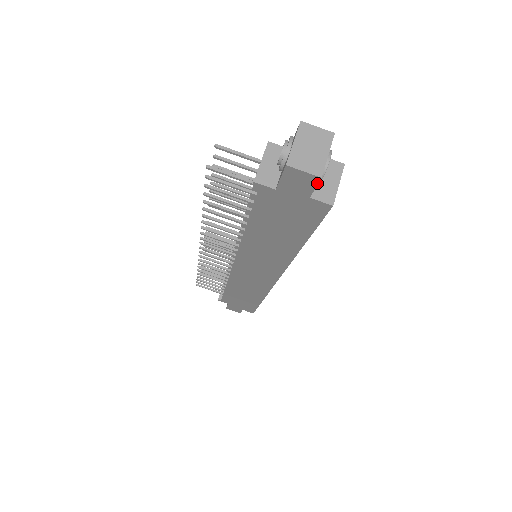
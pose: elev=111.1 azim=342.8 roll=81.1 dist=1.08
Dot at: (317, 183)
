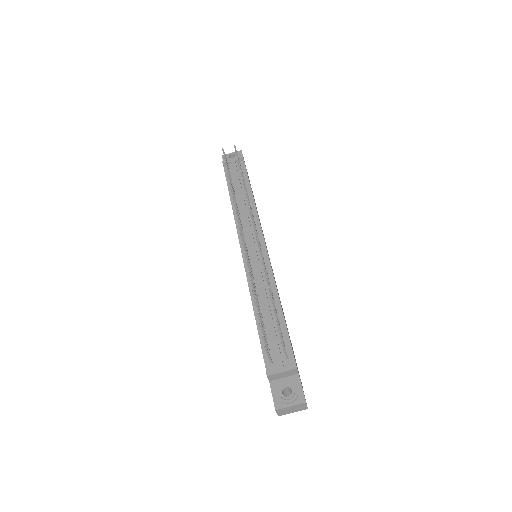
Dot at: occluded
